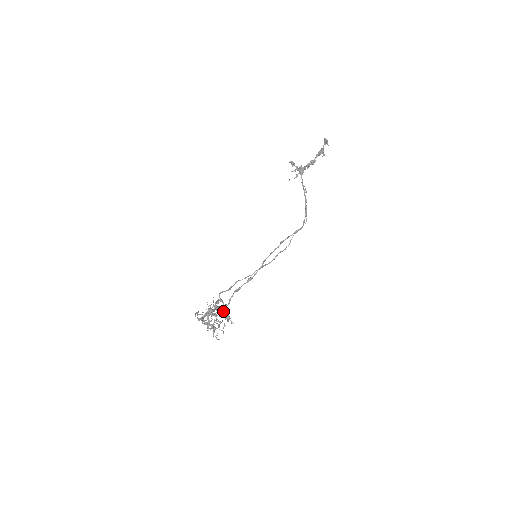
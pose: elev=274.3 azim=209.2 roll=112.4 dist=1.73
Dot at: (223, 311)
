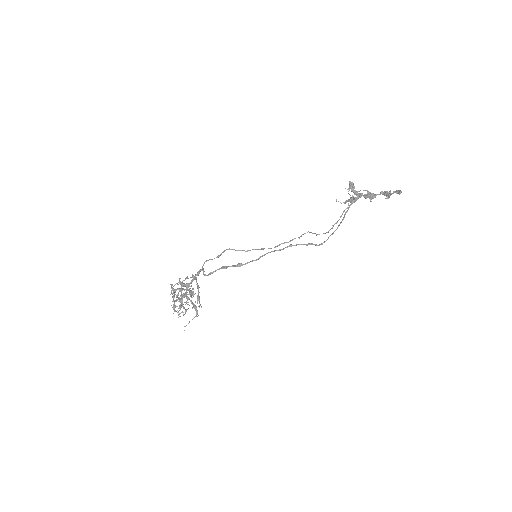
Dot at: (198, 287)
